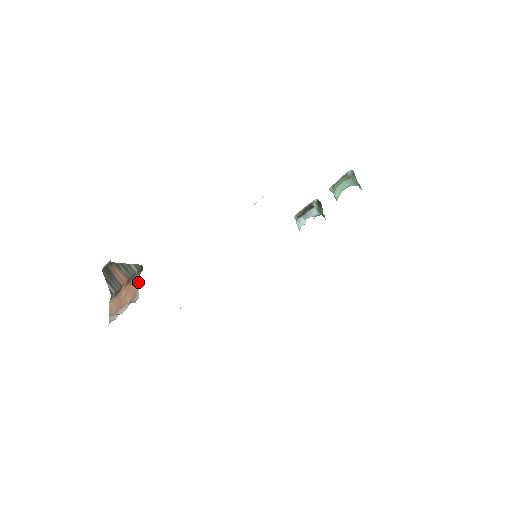
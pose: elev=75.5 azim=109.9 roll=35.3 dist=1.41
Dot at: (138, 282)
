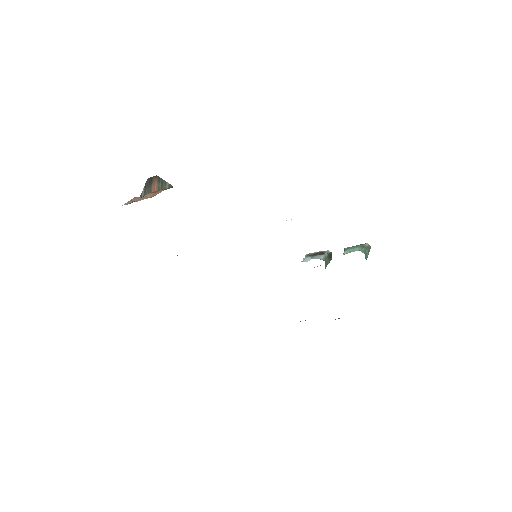
Dot at: occluded
